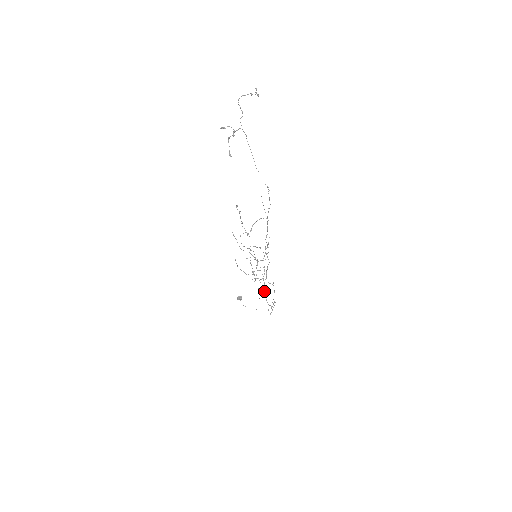
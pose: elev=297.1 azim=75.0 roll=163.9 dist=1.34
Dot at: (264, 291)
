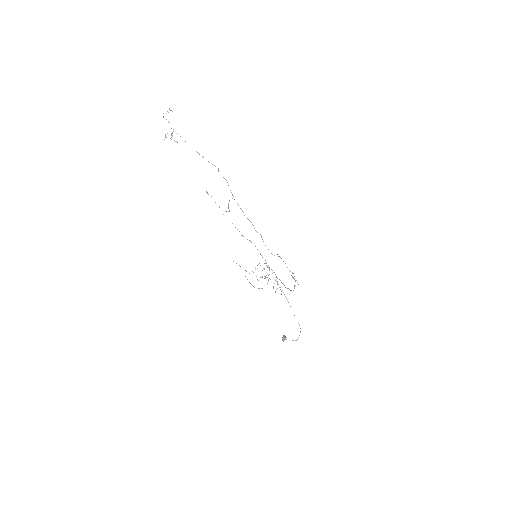
Dot at: (285, 287)
